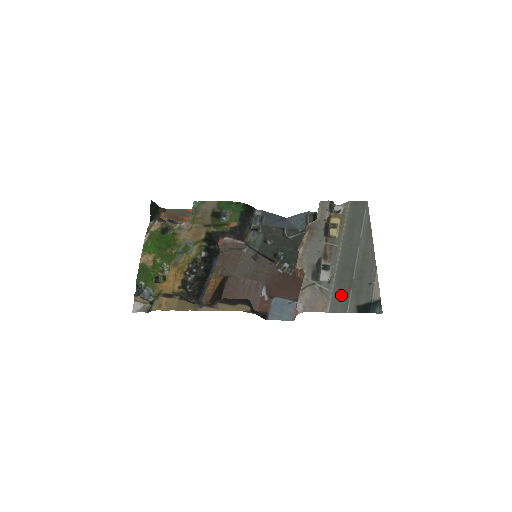
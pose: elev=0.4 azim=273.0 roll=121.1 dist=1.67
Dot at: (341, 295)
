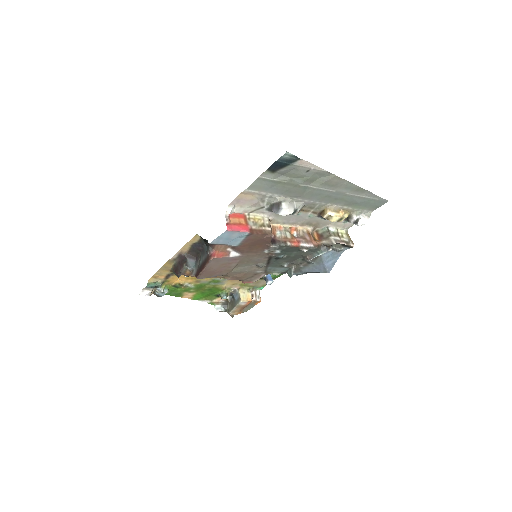
Dot at: (272, 186)
